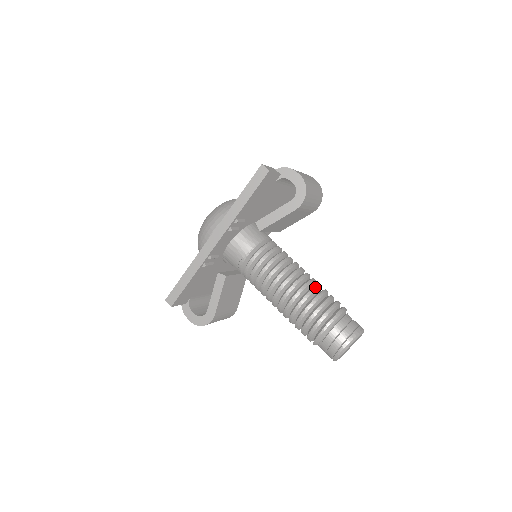
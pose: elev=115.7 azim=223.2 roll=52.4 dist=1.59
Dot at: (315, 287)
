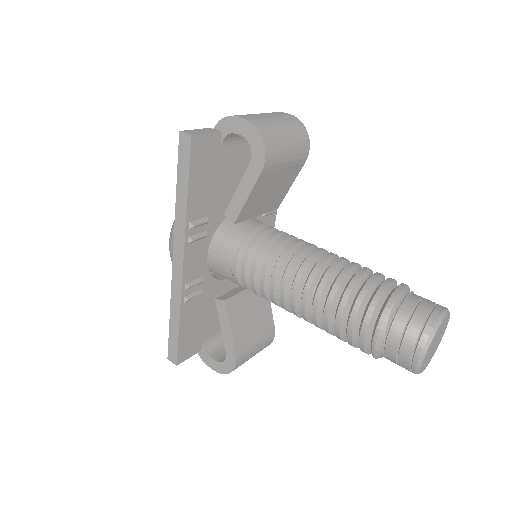
Dot at: (342, 272)
